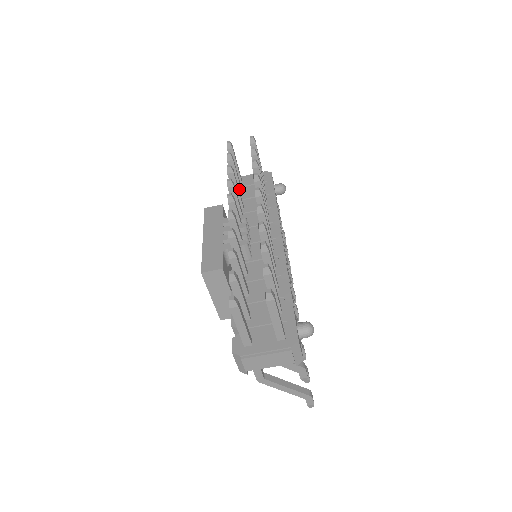
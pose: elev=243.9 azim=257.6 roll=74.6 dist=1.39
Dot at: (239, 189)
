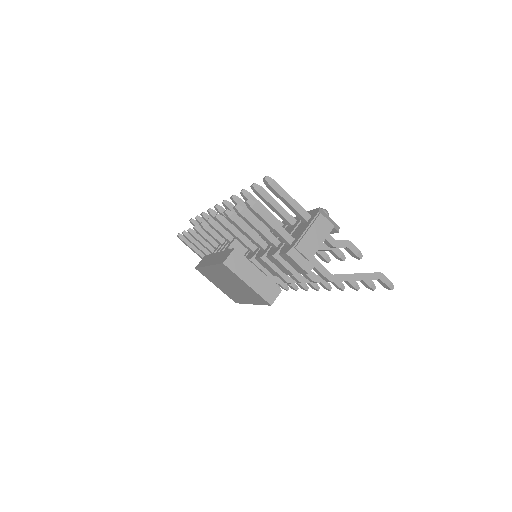
Dot at: occluded
